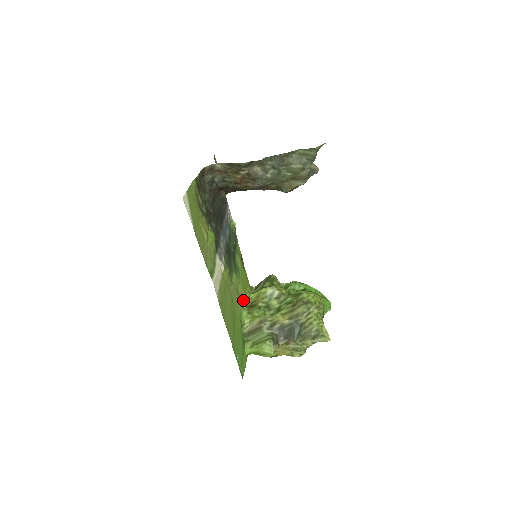
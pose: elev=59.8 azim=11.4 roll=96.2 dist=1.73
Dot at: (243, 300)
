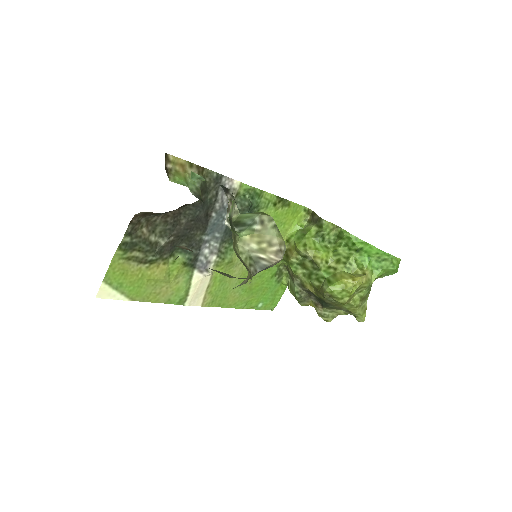
Dot at: occluded
